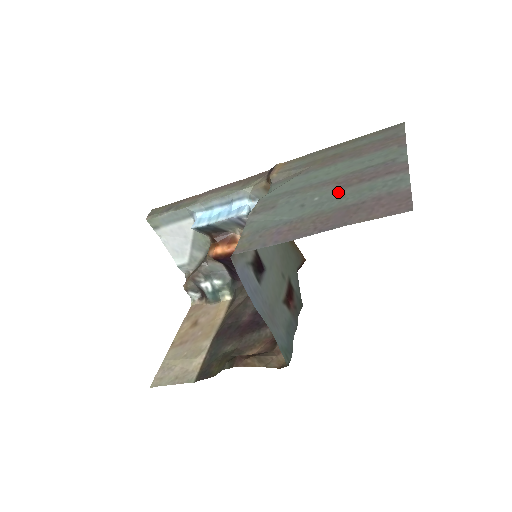
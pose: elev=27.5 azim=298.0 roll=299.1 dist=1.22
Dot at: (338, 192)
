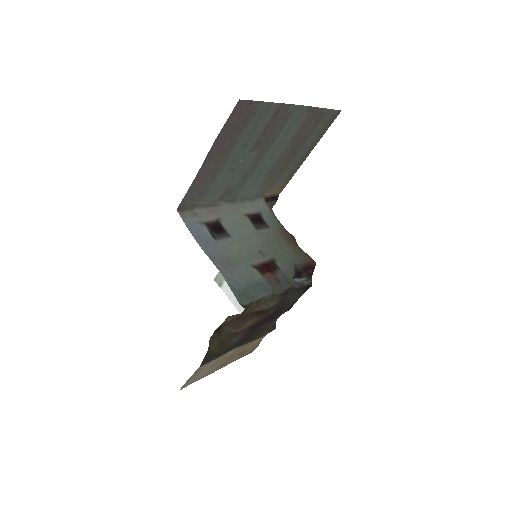
Dot at: (250, 147)
